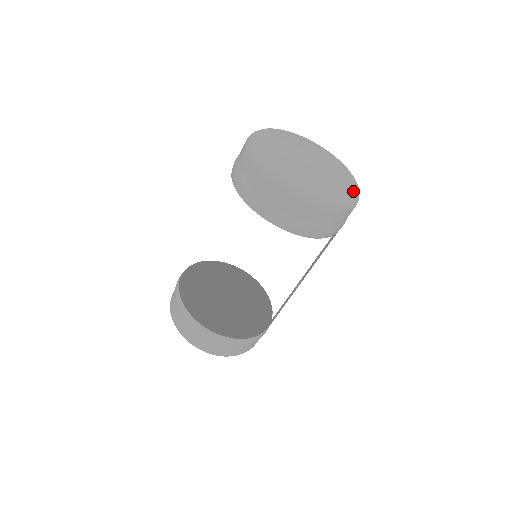
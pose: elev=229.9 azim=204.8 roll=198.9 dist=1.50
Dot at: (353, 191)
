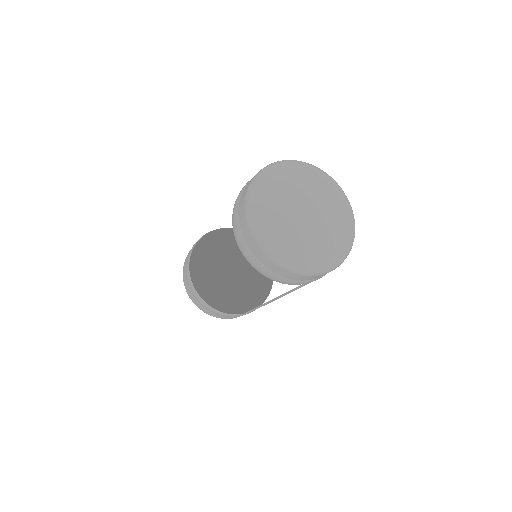
Dot at: (320, 262)
